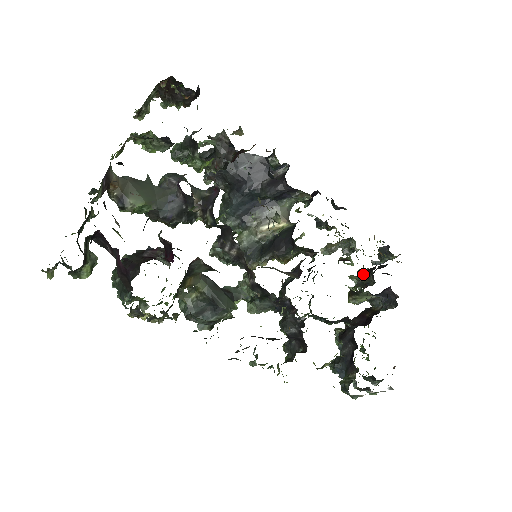
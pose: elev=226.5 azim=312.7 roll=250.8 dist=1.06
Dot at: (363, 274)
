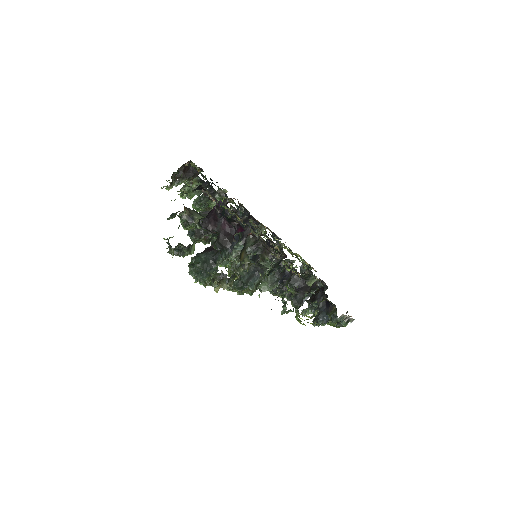
Dot at: (306, 269)
